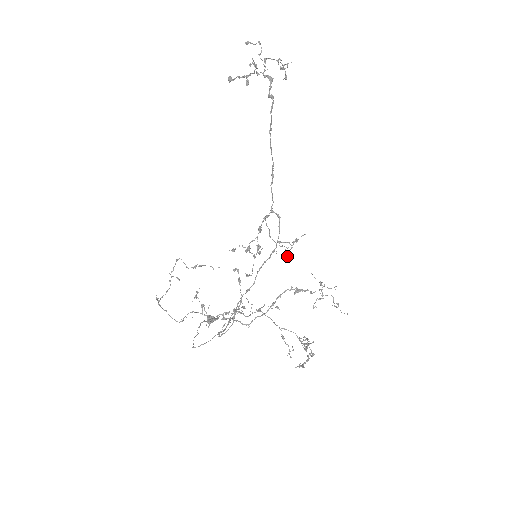
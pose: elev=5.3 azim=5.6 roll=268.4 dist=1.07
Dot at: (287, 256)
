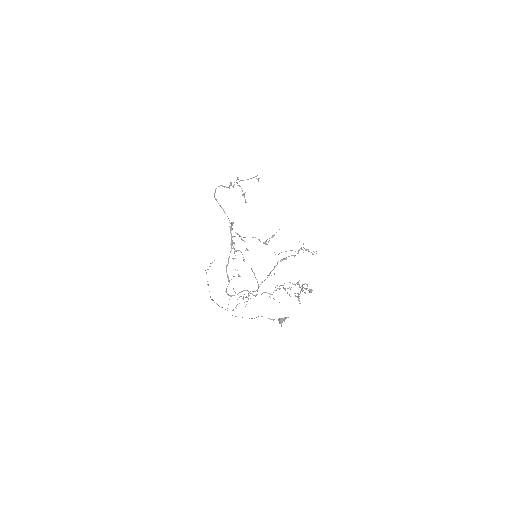
Dot at: (264, 243)
